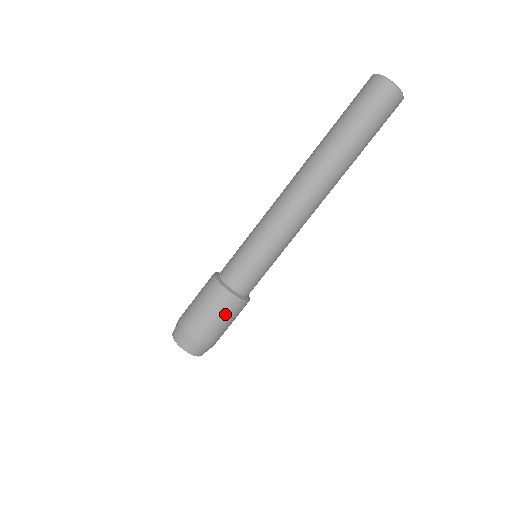
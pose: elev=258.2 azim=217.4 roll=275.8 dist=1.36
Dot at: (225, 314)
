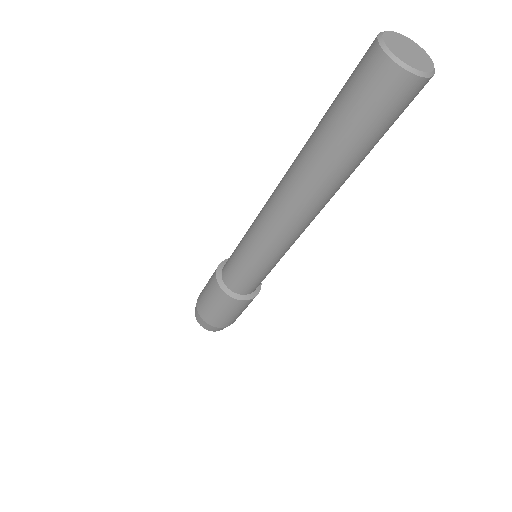
Dot at: occluded
